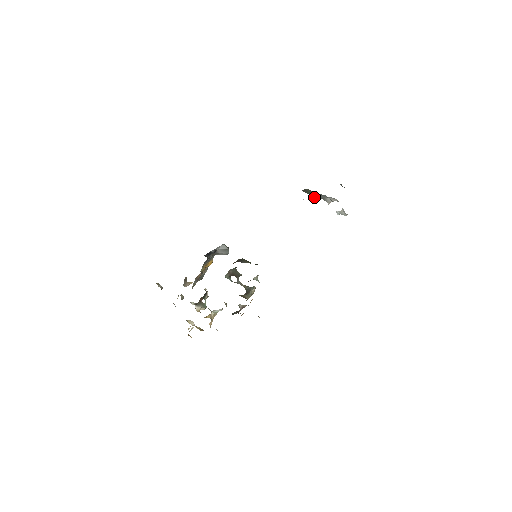
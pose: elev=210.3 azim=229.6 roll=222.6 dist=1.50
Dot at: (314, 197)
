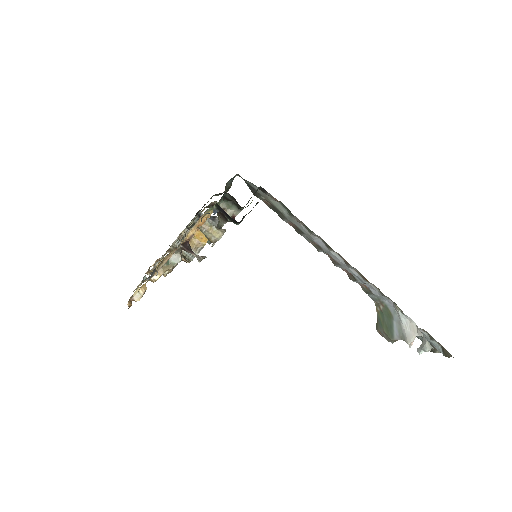
Dot at: (391, 336)
